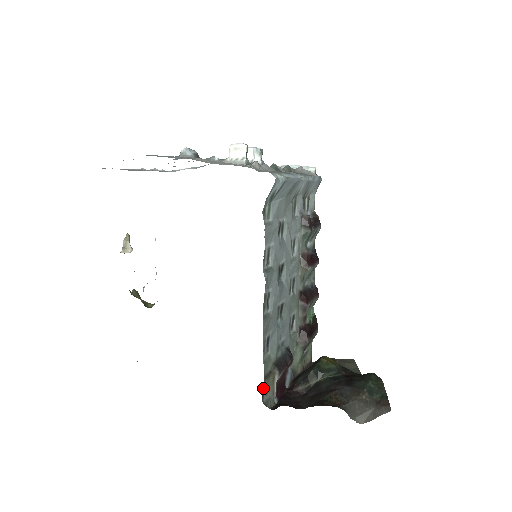
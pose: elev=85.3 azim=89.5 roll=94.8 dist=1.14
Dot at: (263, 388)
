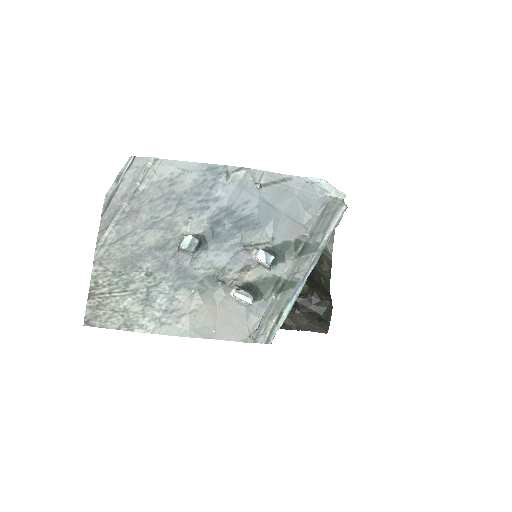
Dot at: occluded
